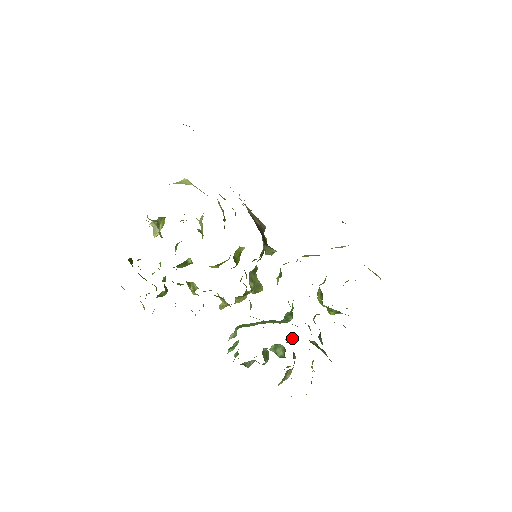
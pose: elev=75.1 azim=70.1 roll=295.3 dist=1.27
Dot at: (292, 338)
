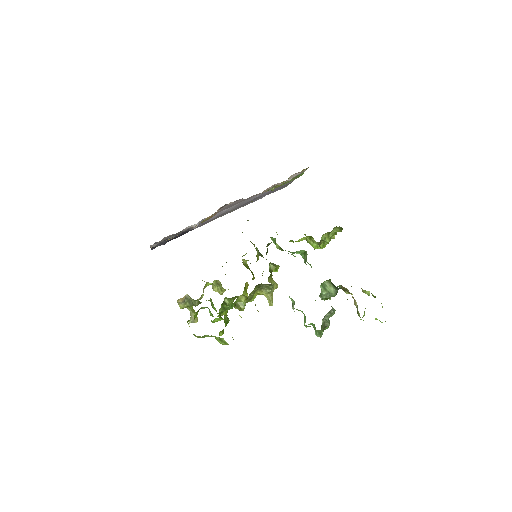
Dot at: occluded
